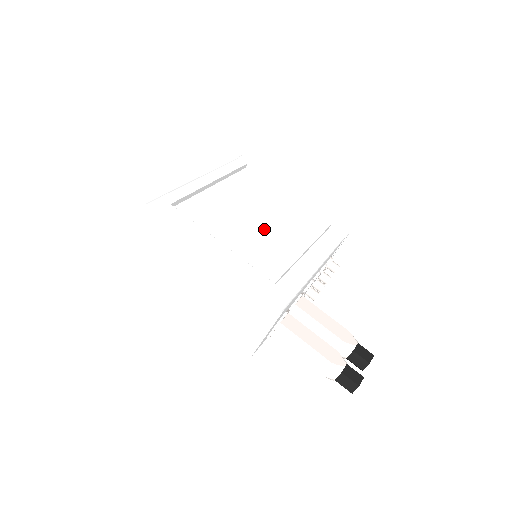
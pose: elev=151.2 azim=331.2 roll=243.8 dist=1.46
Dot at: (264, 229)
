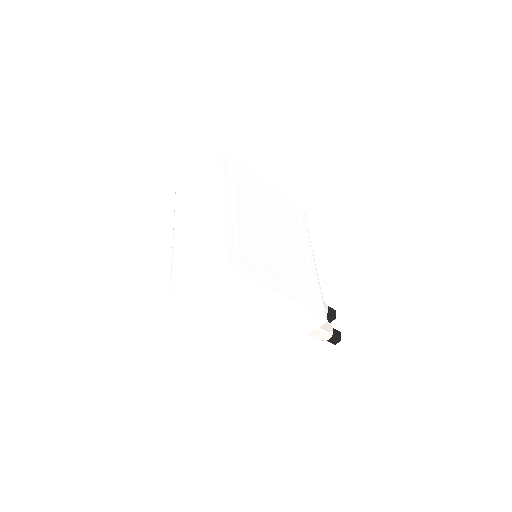
Dot at: (281, 243)
